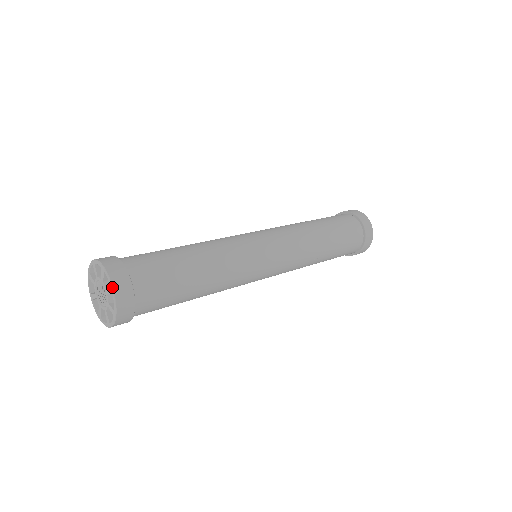
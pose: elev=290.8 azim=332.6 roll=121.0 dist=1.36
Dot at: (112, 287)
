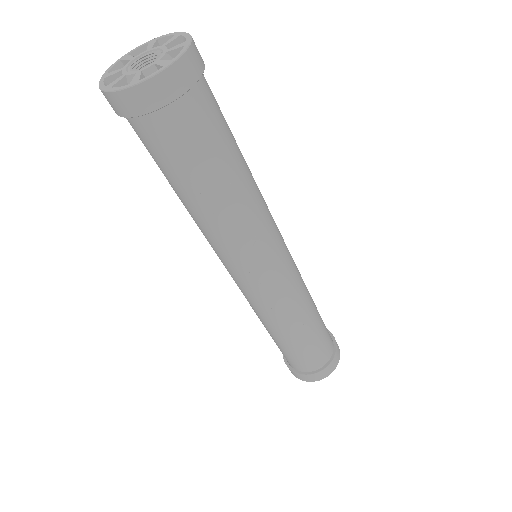
Dot at: (191, 39)
